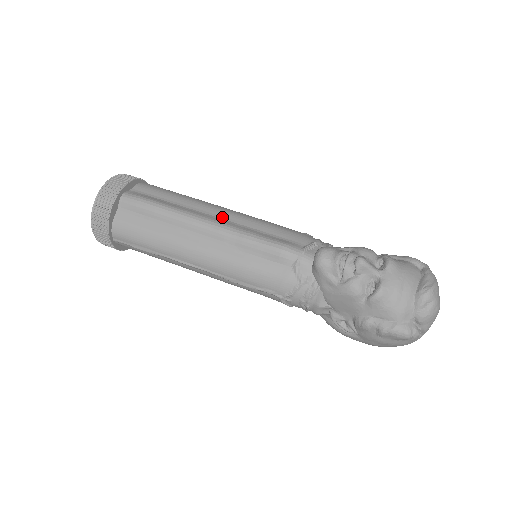
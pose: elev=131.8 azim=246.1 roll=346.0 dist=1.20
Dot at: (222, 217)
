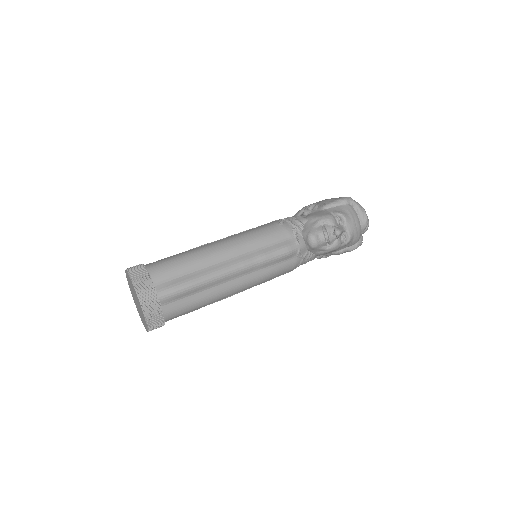
Dot at: (234, 256)
